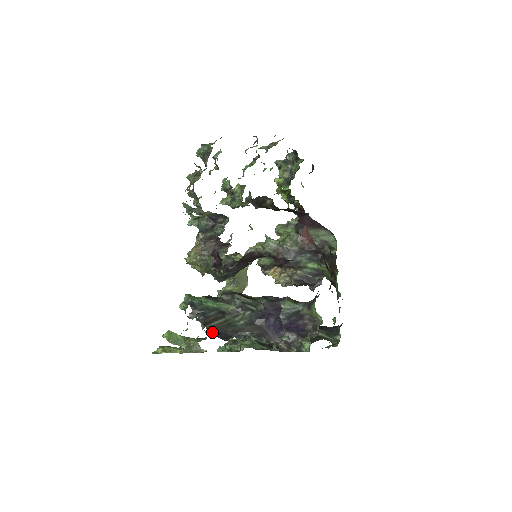
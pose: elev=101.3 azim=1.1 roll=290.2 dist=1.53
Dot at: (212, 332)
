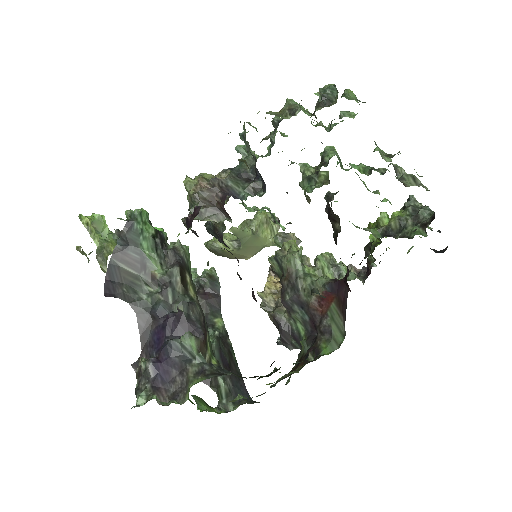
Dot at: (108, 271)
